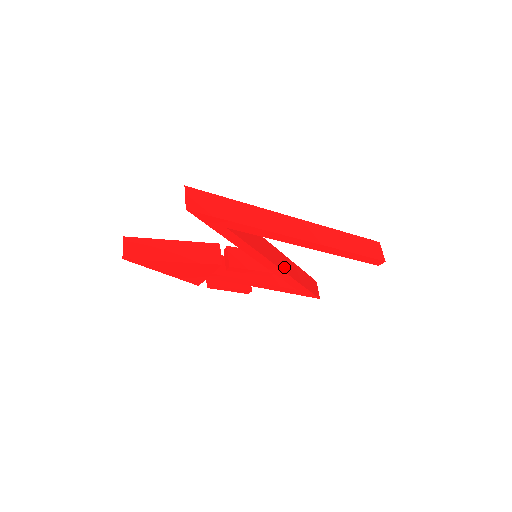
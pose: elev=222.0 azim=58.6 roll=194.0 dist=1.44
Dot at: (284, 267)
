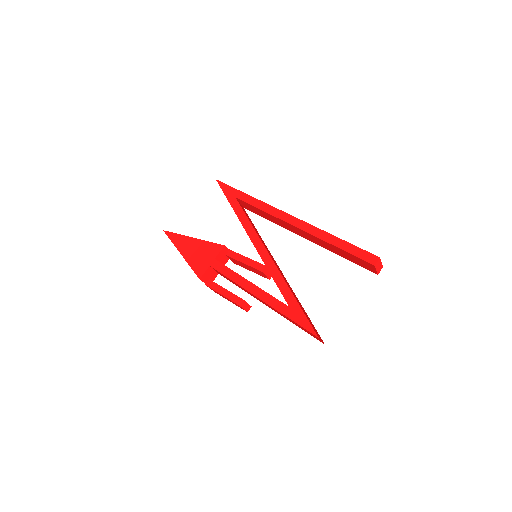
Dot at: (278, 268)
